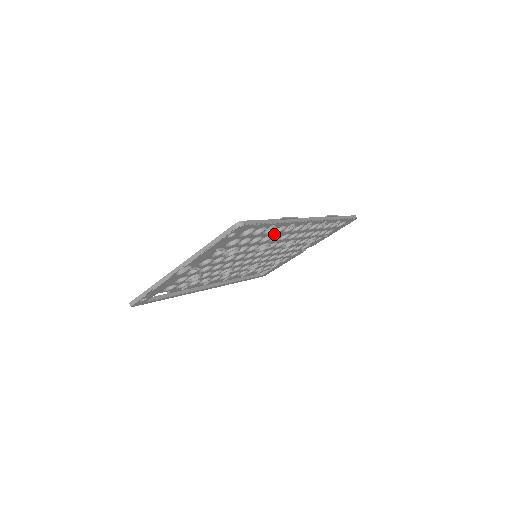
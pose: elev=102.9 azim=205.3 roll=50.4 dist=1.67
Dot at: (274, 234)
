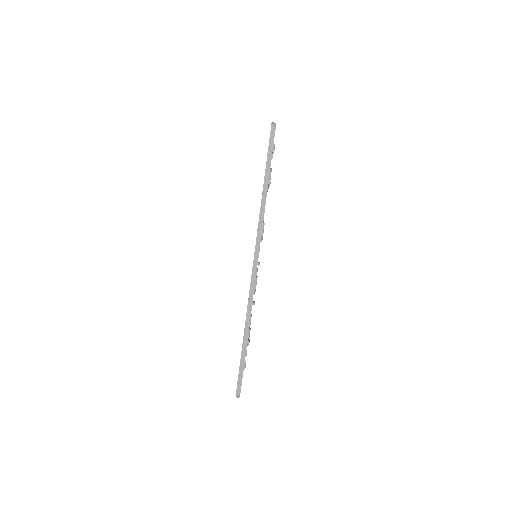
Dot at: occluded
